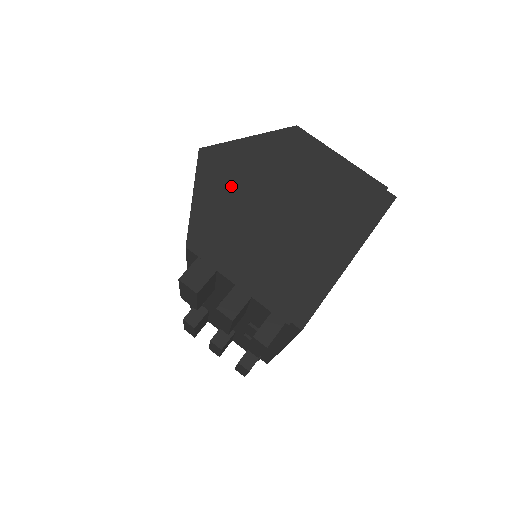
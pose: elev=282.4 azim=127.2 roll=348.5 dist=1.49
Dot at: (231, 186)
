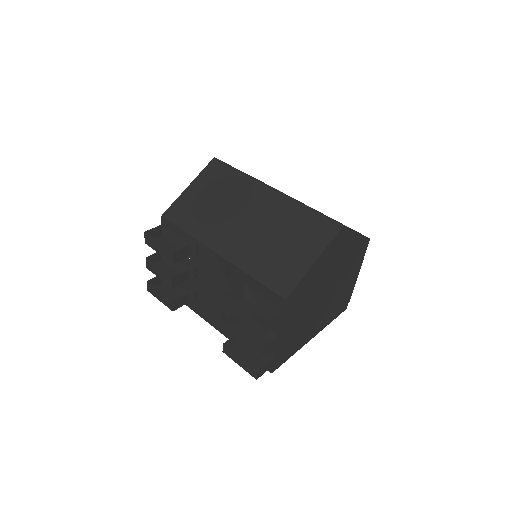
Dot at: (328, 265)
